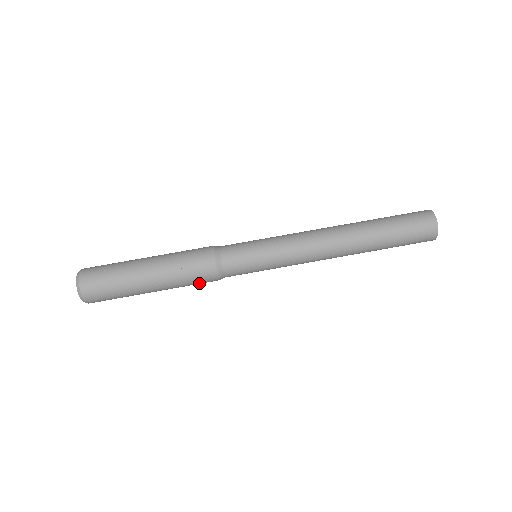
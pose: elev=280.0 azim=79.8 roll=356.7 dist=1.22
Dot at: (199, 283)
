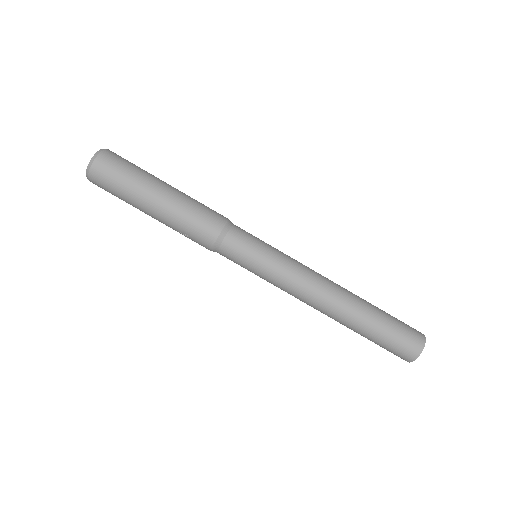
Dot at: occluded
